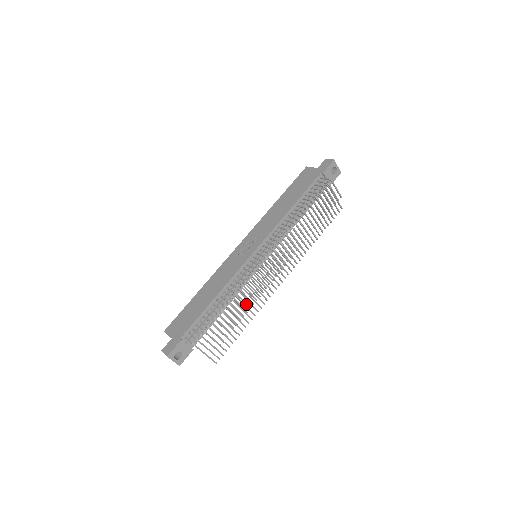
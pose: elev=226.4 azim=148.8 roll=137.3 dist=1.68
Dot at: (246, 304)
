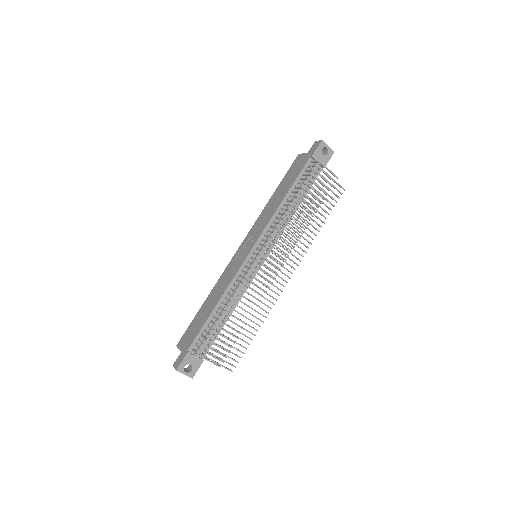
Dot at: (249, 307)
